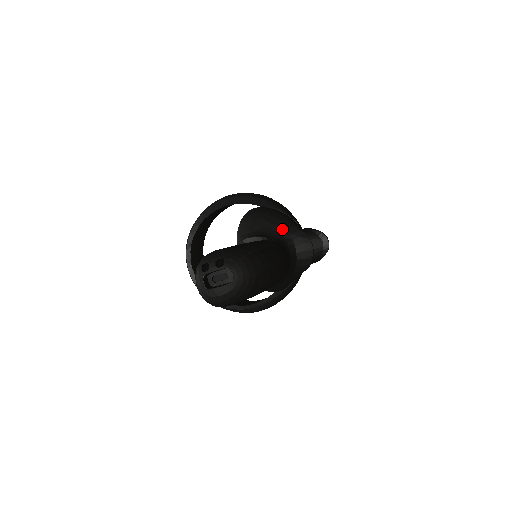
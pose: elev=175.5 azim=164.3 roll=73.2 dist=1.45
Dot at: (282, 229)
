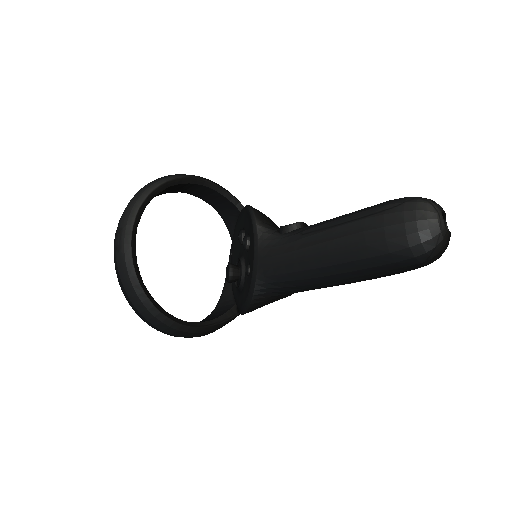
Dot at: occluded
